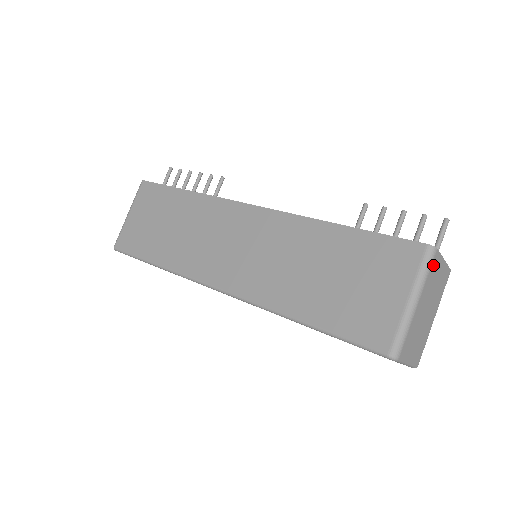
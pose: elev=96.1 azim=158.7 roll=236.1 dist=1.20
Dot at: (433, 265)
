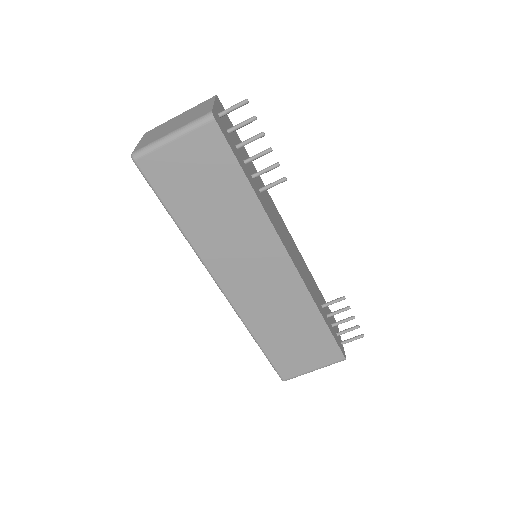
Dot at: occluded
